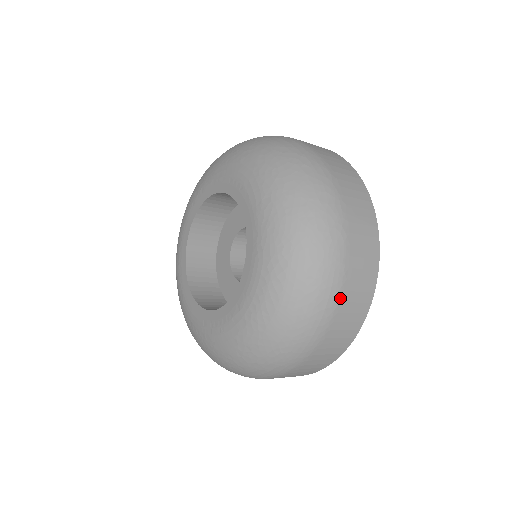
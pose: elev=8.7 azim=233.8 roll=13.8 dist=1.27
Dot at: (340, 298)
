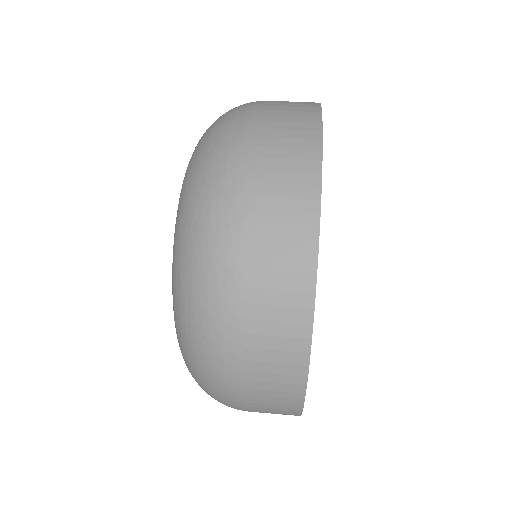
Dot at: (242, 356)
